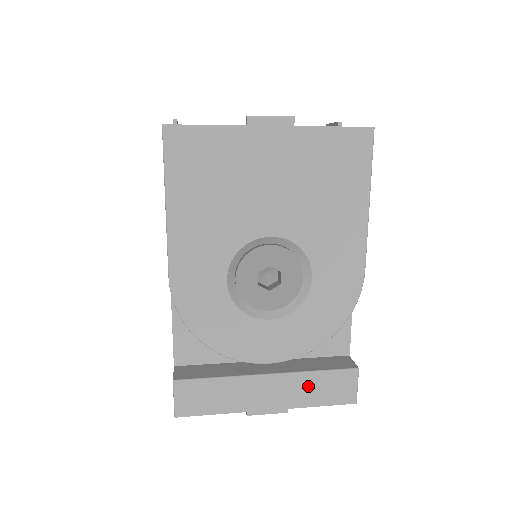
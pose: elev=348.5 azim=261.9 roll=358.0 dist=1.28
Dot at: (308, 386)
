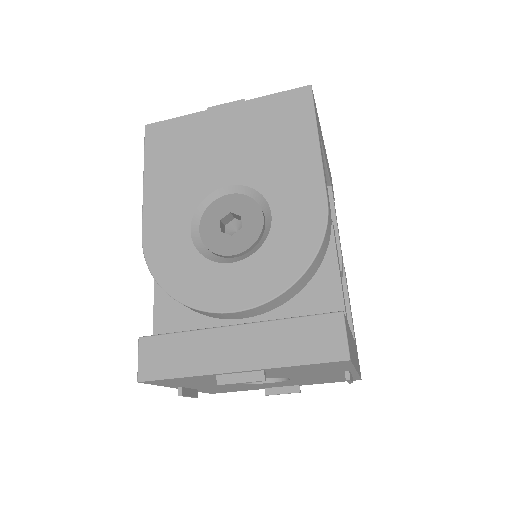
Dot at: (282, 338)
